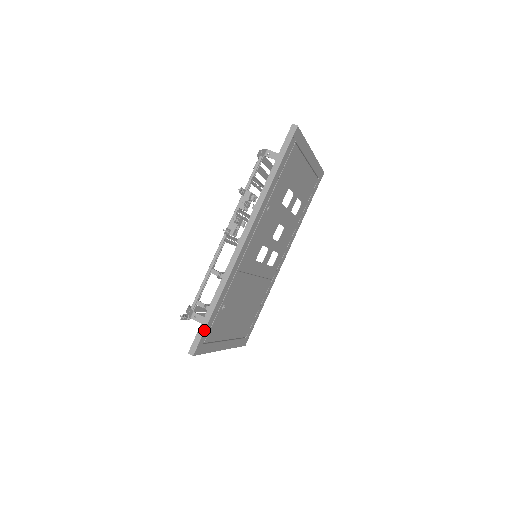
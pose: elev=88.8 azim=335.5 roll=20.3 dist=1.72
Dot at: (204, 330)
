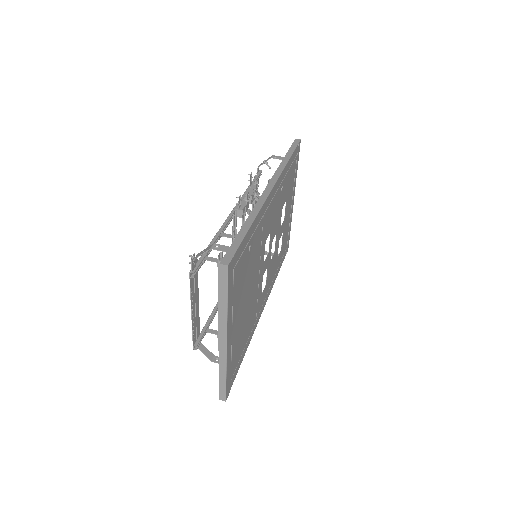
Dot at: (240, 244)
